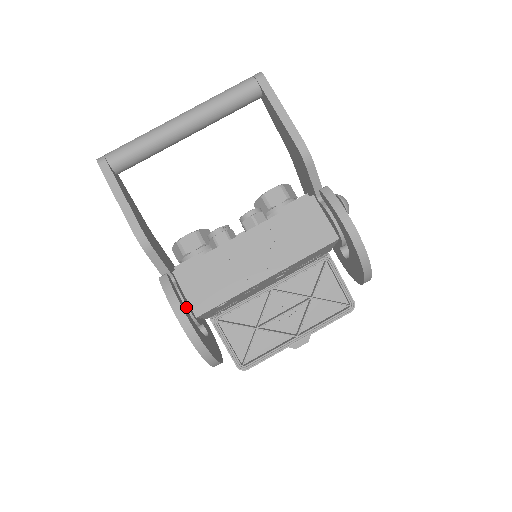
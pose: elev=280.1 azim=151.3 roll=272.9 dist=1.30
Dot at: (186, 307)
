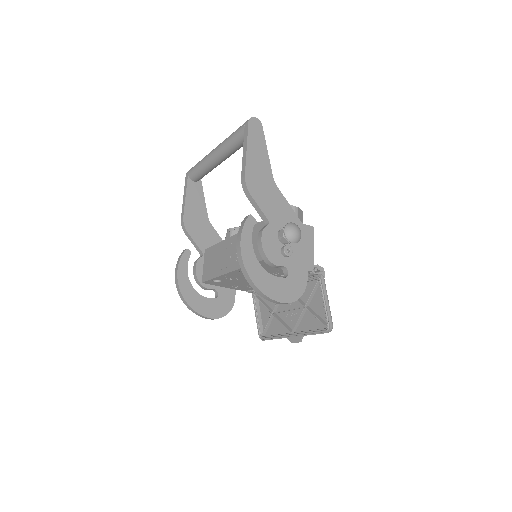
Dot at: (196, 273)
